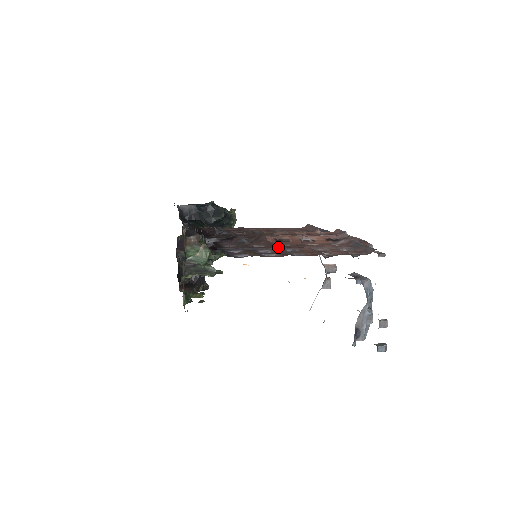
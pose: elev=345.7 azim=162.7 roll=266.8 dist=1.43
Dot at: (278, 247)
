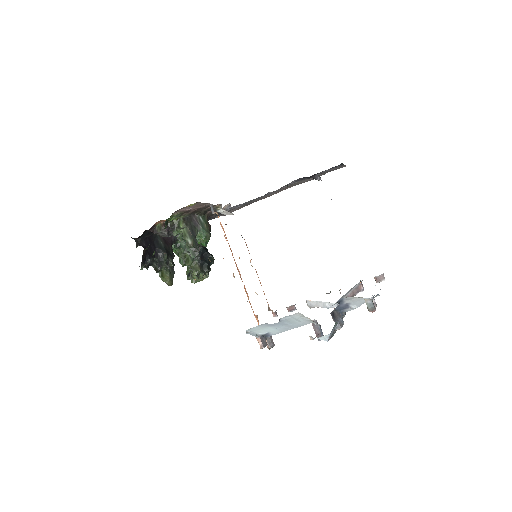
Dot at: occluded
